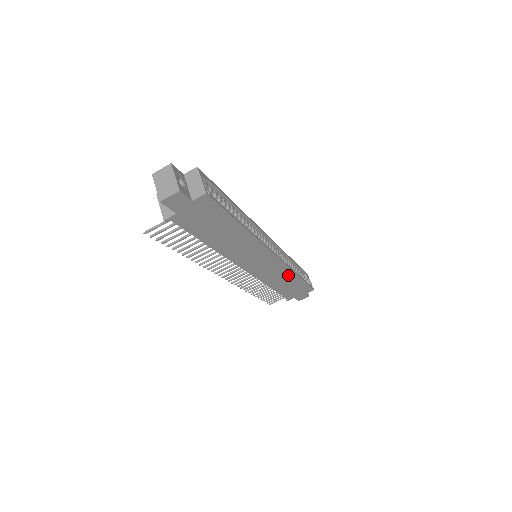
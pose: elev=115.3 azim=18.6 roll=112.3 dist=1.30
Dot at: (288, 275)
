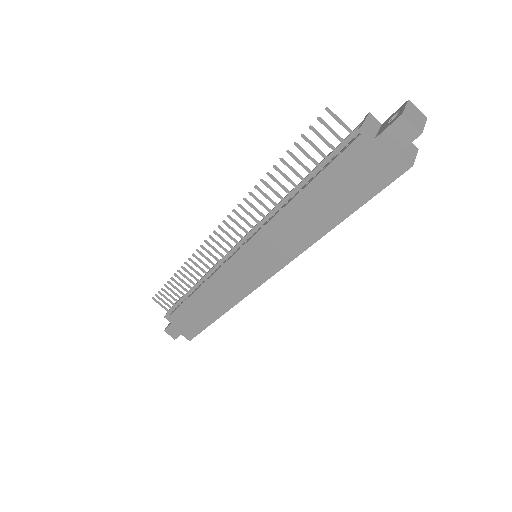
Dot at: (225, 302)
